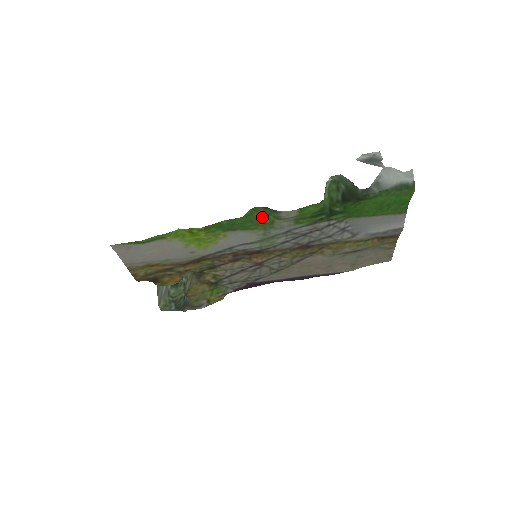
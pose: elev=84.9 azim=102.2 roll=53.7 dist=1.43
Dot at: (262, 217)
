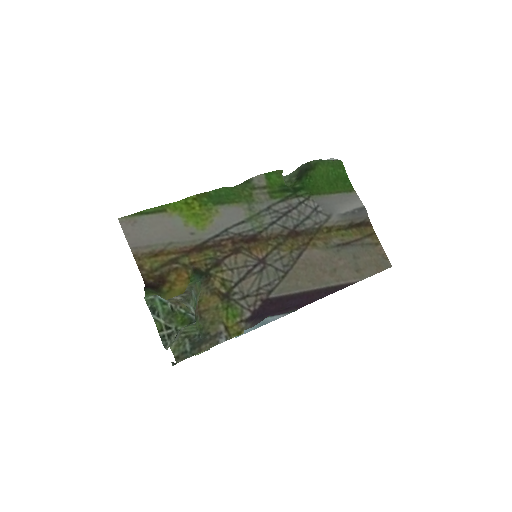
Dot at: (241, 190)
